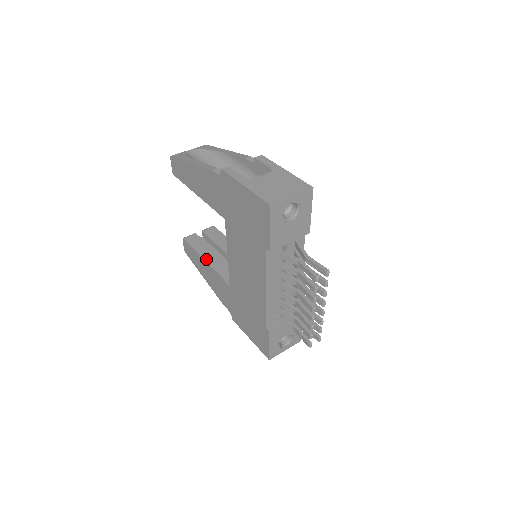
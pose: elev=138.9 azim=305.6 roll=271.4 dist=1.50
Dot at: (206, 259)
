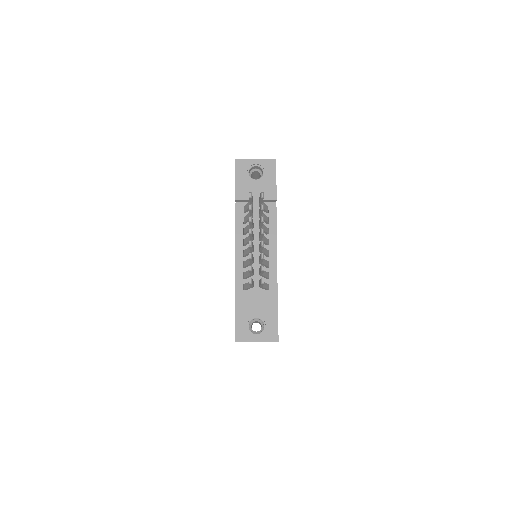
Dot at: occluded
